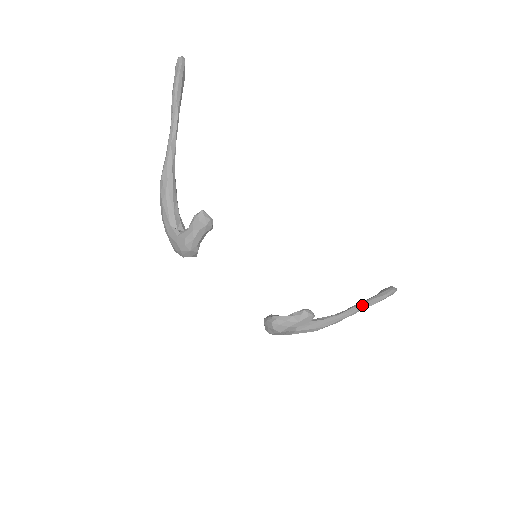
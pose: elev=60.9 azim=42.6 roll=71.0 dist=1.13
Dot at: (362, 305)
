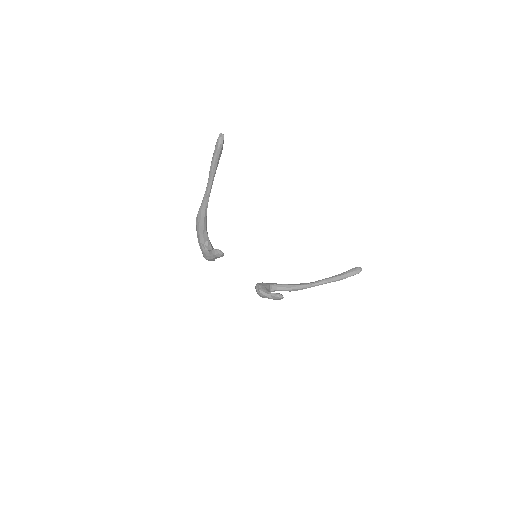
Dot at: (328, 281)
